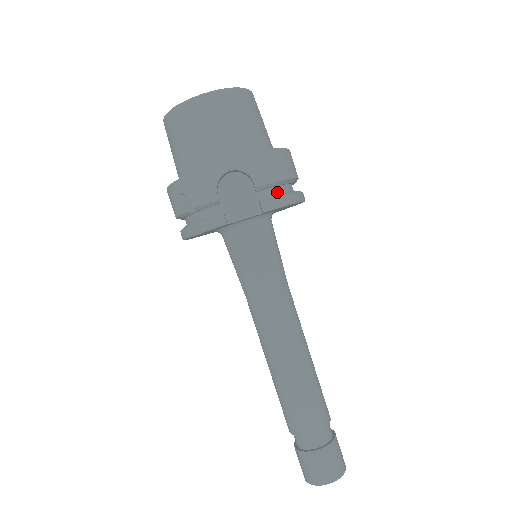
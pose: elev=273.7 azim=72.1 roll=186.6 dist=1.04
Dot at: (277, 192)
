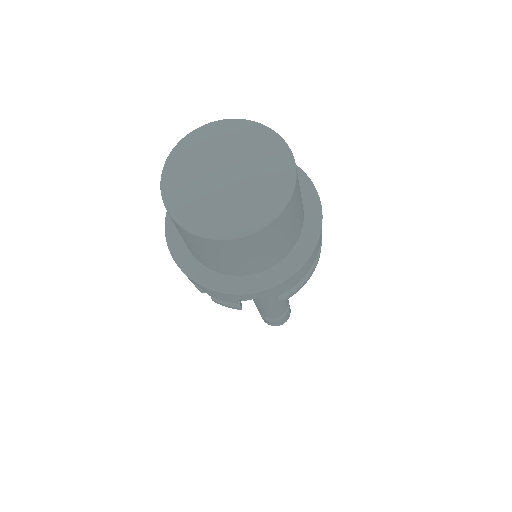
Dot at: occluded
